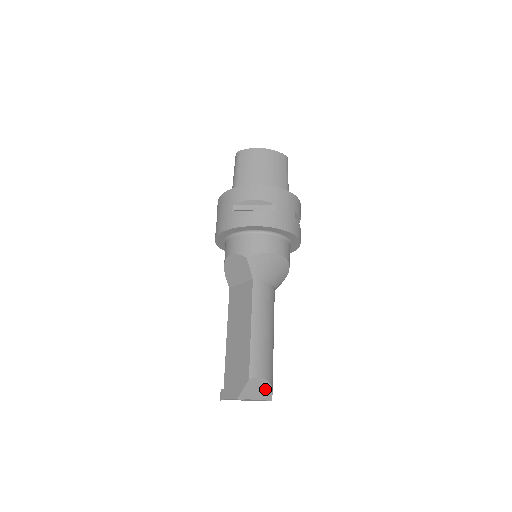
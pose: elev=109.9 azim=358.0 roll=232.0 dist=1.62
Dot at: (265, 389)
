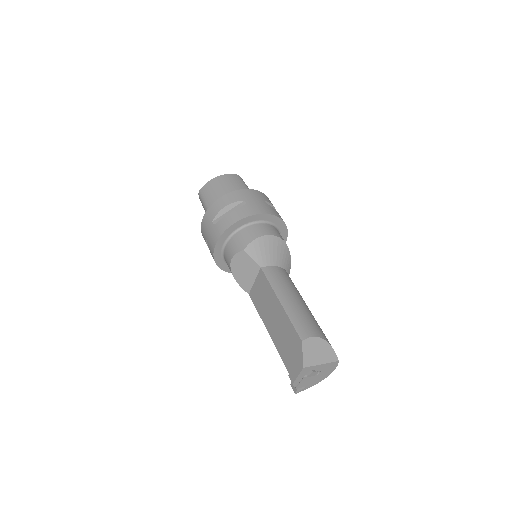
Dot at: (324, 349)
